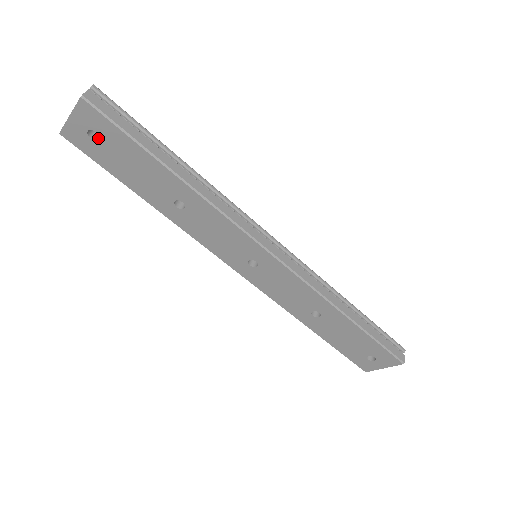
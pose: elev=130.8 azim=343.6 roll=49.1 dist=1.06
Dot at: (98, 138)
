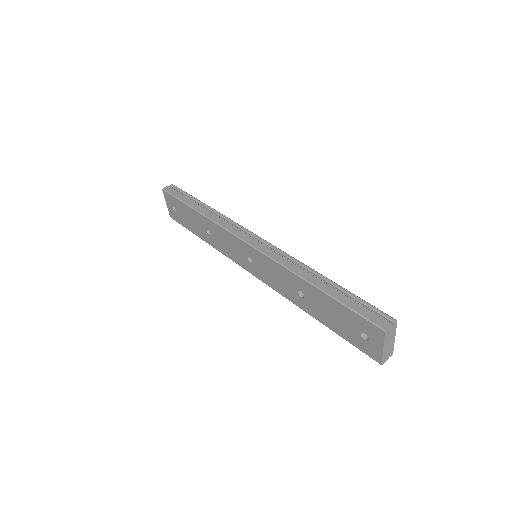
Dot at: occluded
